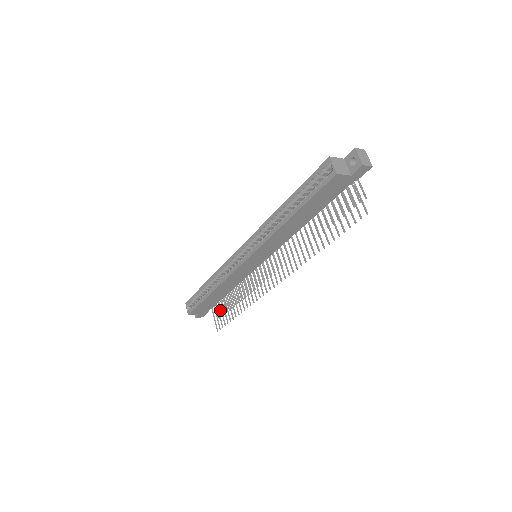
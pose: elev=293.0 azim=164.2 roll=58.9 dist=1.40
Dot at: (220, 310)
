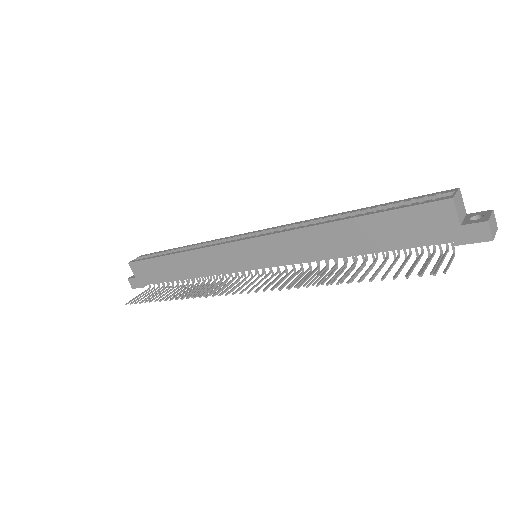
Dot at: occluded
